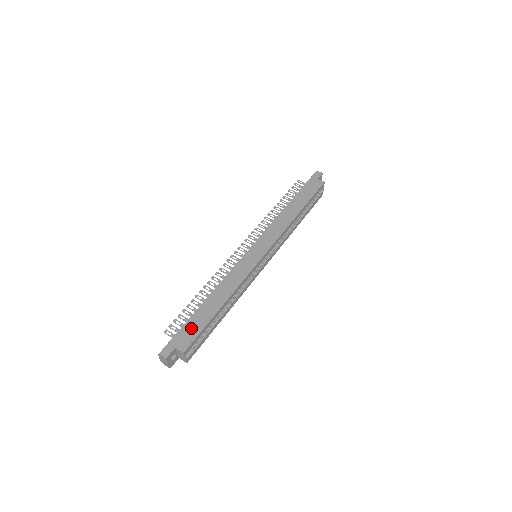
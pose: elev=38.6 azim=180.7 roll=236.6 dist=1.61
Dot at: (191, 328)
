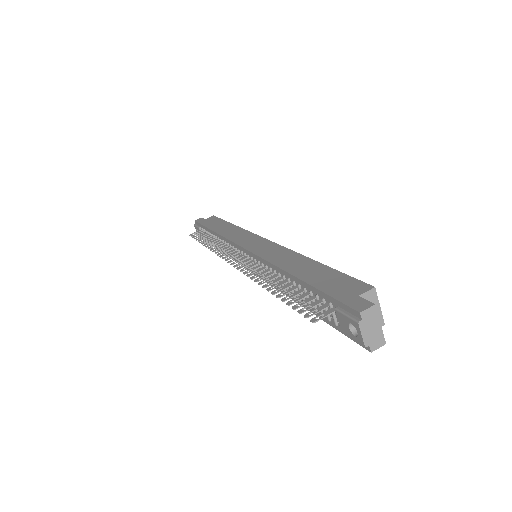
Dot at: (331, 283)
